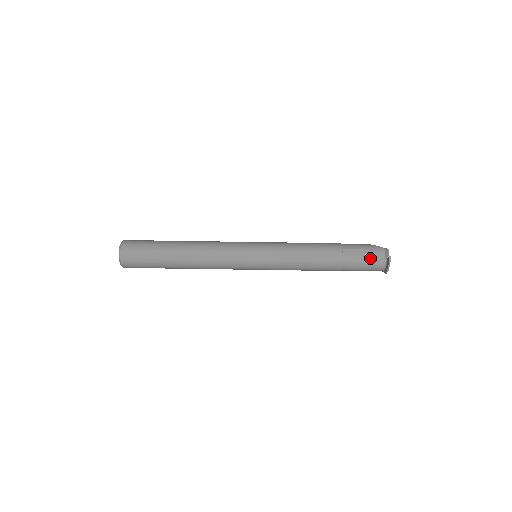
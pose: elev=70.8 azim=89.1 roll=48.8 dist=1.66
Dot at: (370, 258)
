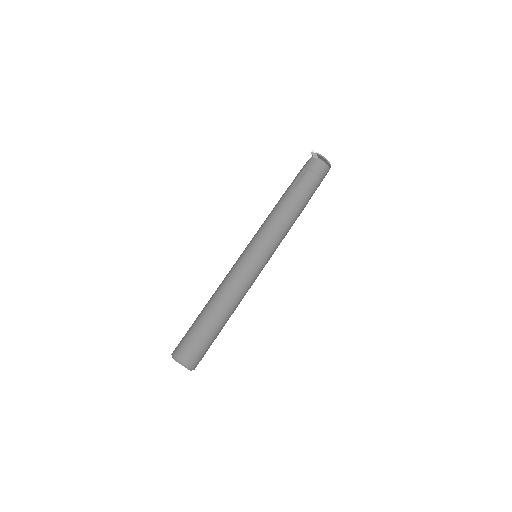
Dot at: (311, 170)
